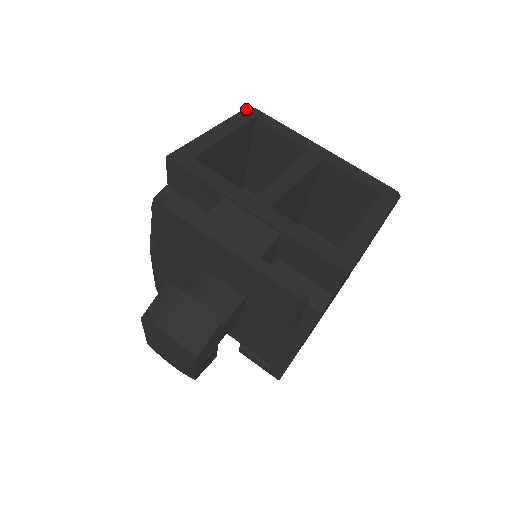
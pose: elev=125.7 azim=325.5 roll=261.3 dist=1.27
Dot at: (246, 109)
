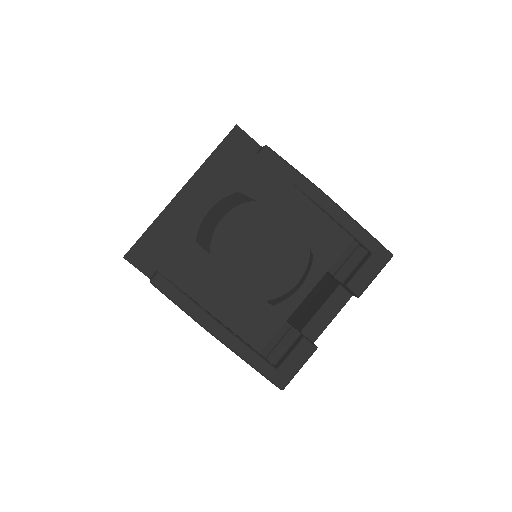
Dot at: occluded
